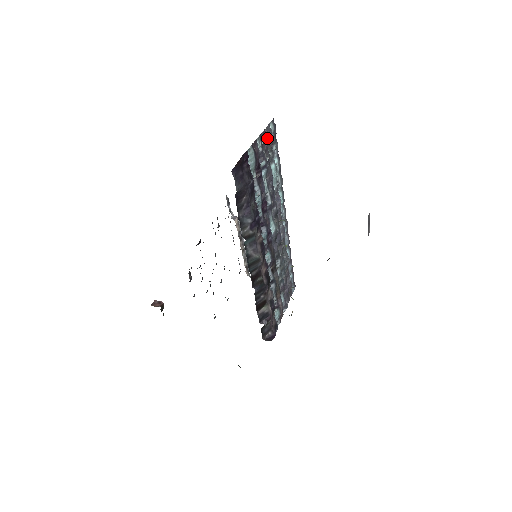
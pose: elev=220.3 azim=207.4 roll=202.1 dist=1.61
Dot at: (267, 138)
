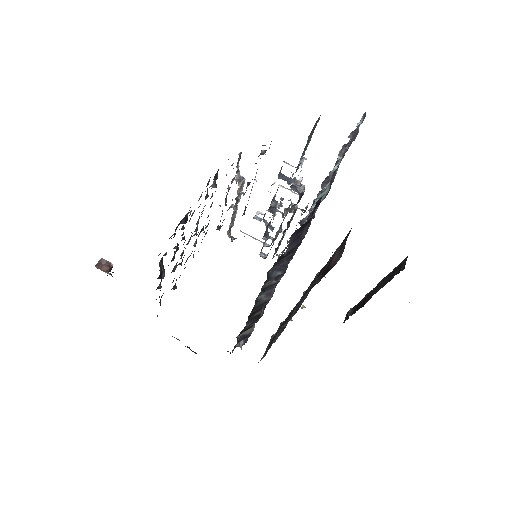
Dot at: occluded
